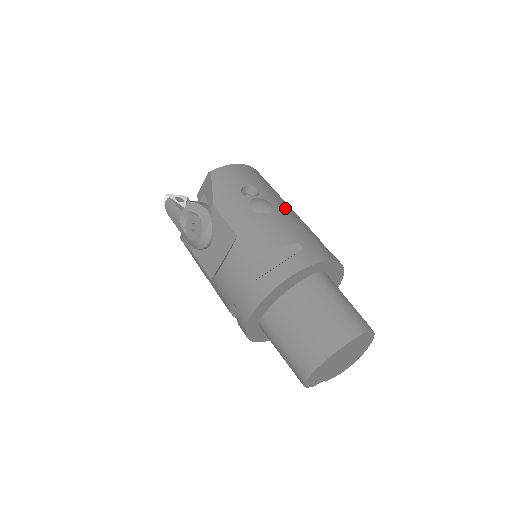
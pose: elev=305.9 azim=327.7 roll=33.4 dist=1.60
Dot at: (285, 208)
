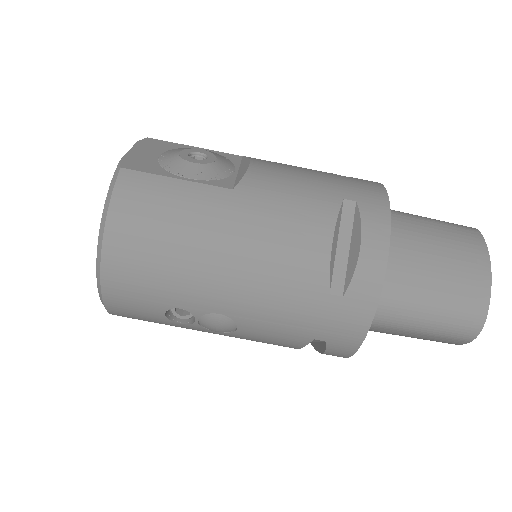
Dot at: (236, 298)
